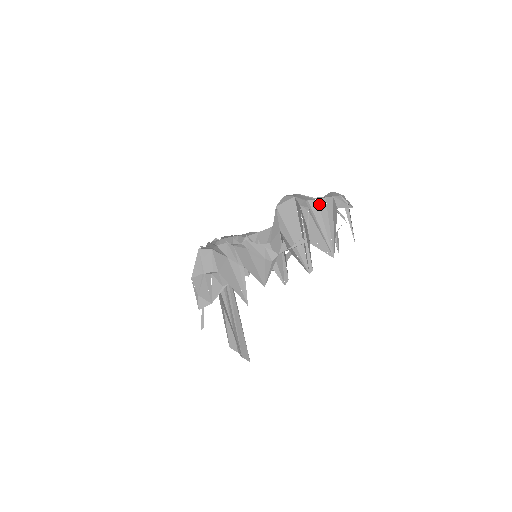
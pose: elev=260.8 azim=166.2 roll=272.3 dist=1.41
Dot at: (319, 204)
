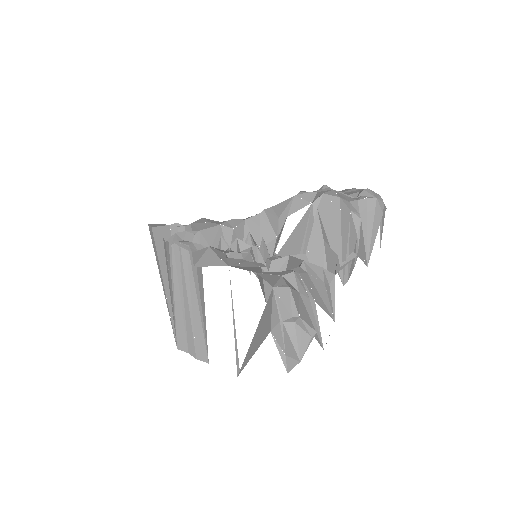
Dot at: (359, 205)
